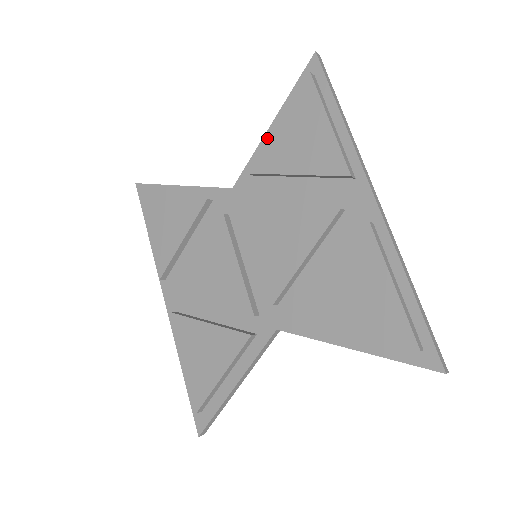
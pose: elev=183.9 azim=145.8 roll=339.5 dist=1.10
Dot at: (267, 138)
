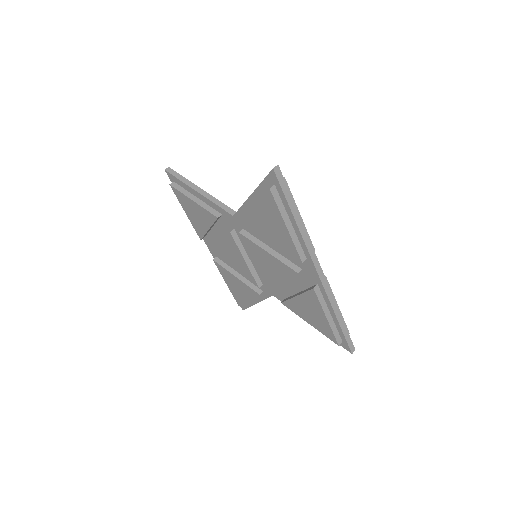
Dot at: (249, 202)
